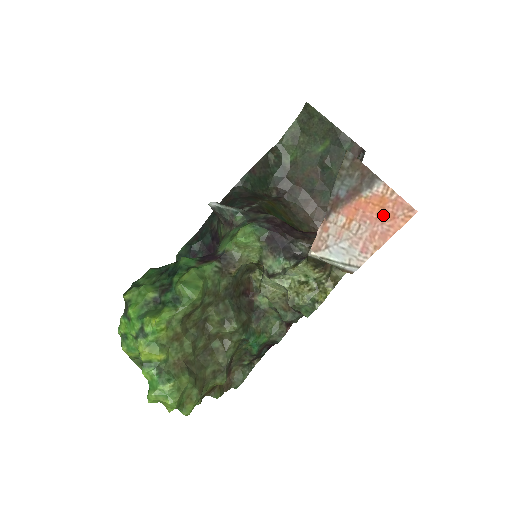
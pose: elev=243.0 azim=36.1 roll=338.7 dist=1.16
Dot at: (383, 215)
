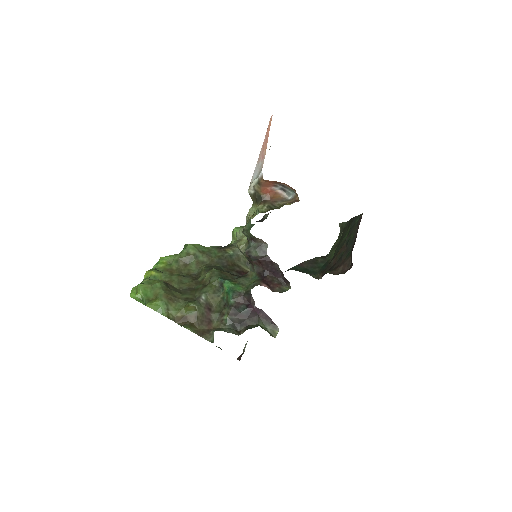
Dot at: occluded
